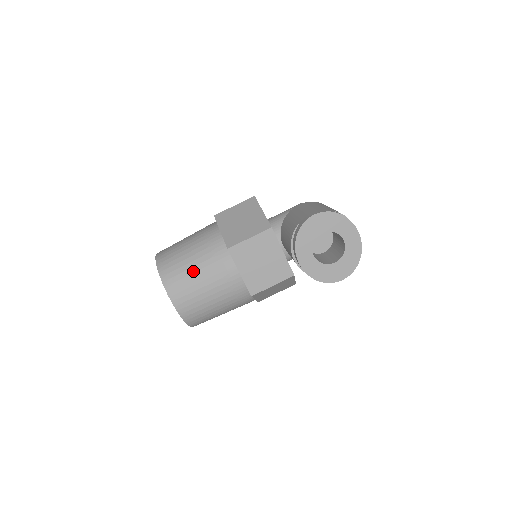
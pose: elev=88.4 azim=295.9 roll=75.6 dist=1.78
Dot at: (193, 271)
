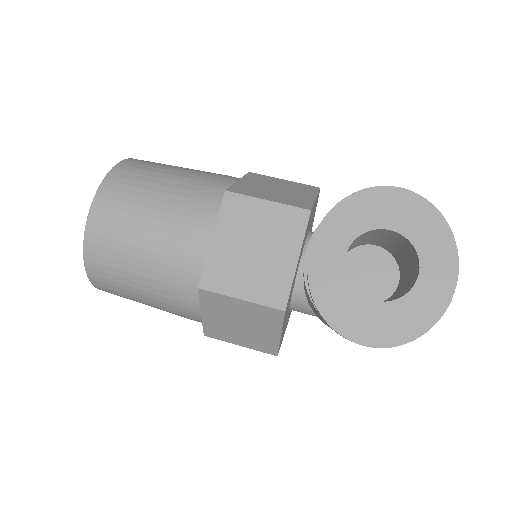
Dot at: (156, 189)
